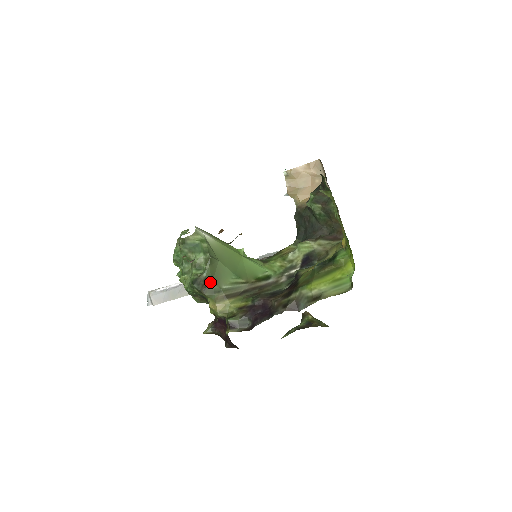
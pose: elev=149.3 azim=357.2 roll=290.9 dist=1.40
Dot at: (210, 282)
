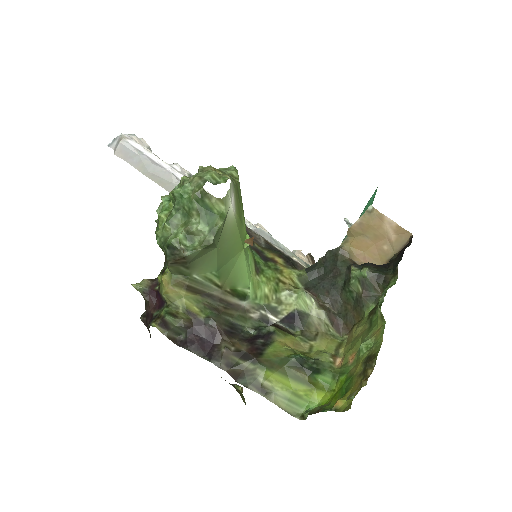
Dot at: (186, 263)
